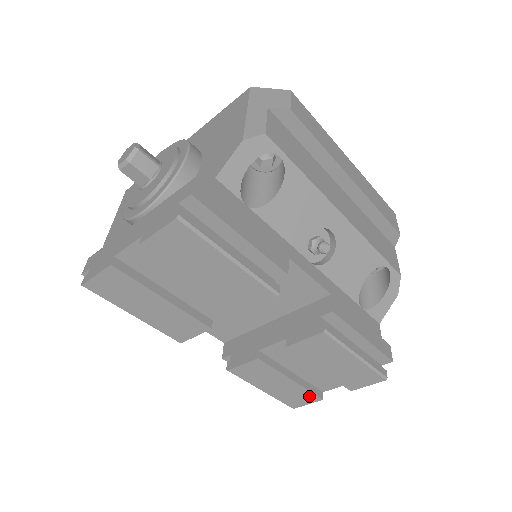
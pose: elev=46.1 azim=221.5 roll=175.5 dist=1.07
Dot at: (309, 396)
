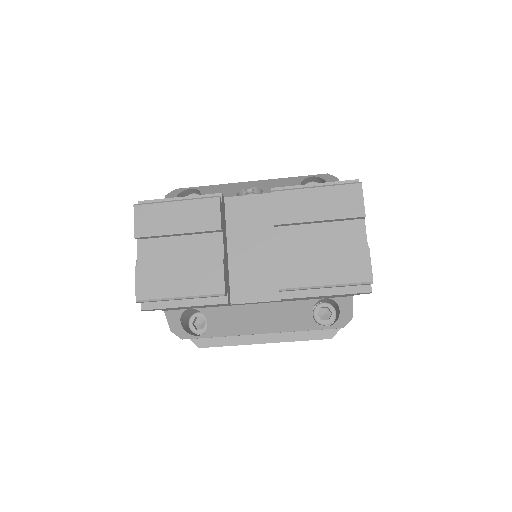
Dot at: (356, 254)
